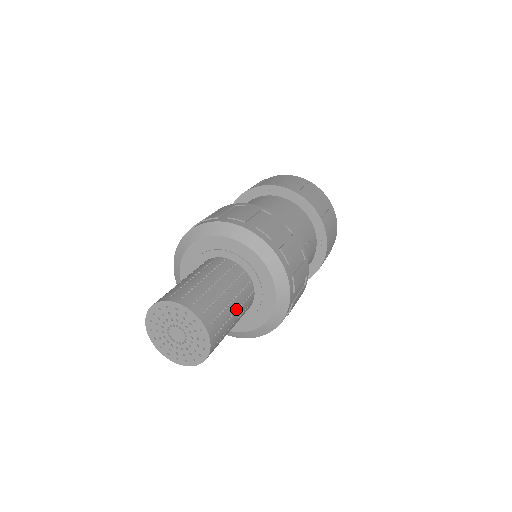
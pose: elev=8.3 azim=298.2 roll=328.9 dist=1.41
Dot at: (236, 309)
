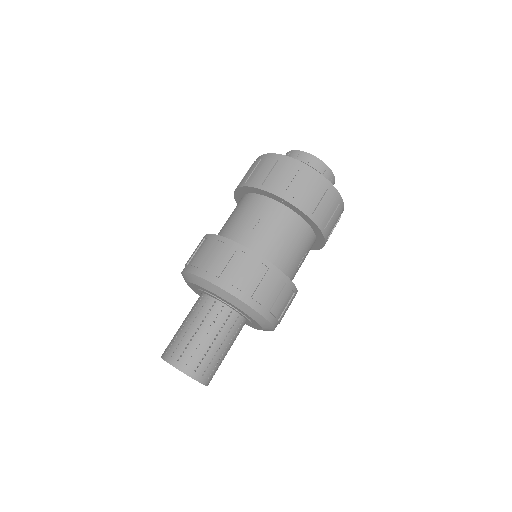
Dot at: (229, 349)
